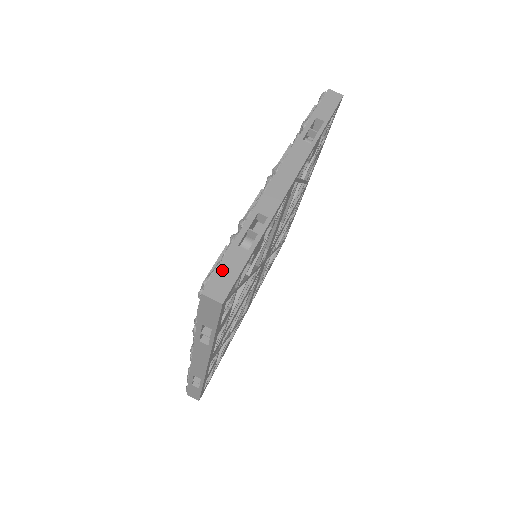
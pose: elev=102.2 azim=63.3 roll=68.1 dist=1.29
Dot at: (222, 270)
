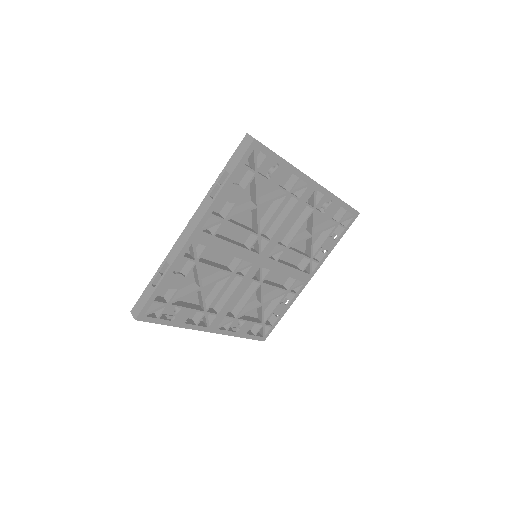
Dot at: occluded
